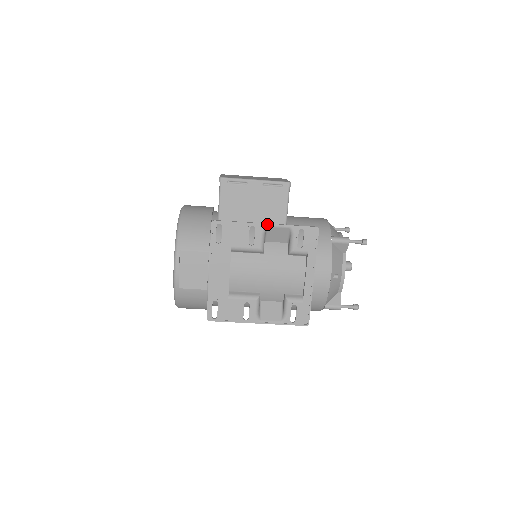
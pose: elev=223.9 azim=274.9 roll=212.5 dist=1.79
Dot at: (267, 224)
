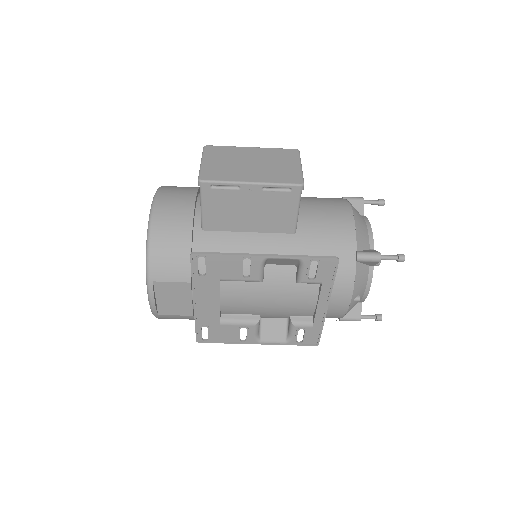
Dot at: (267, 256)
